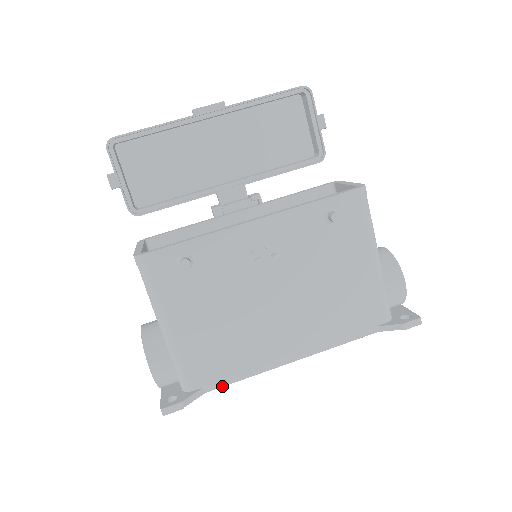
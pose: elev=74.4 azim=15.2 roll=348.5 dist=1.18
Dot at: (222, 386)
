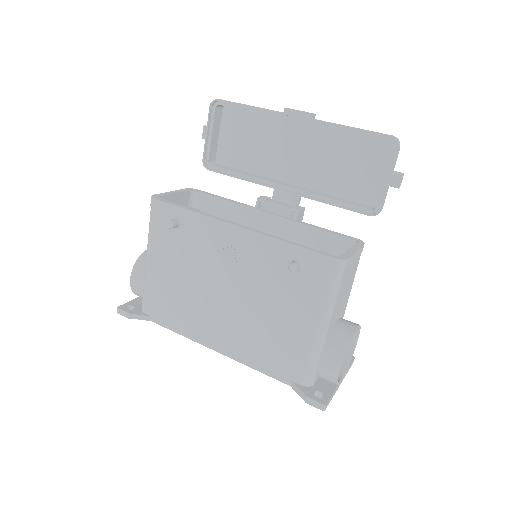
Dot at: (163, 326)
